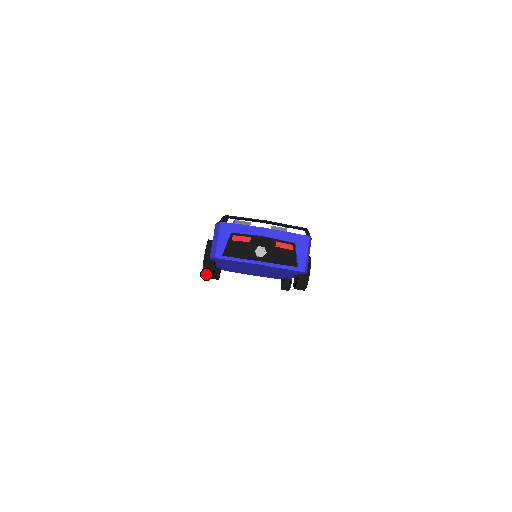
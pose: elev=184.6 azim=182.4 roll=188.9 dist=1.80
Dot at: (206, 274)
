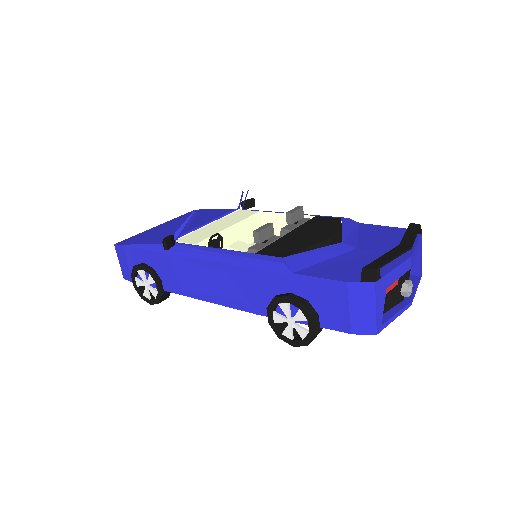
Dot at: (299, 343)
